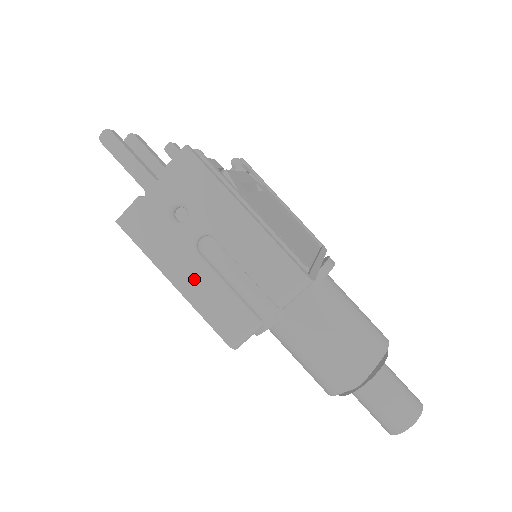
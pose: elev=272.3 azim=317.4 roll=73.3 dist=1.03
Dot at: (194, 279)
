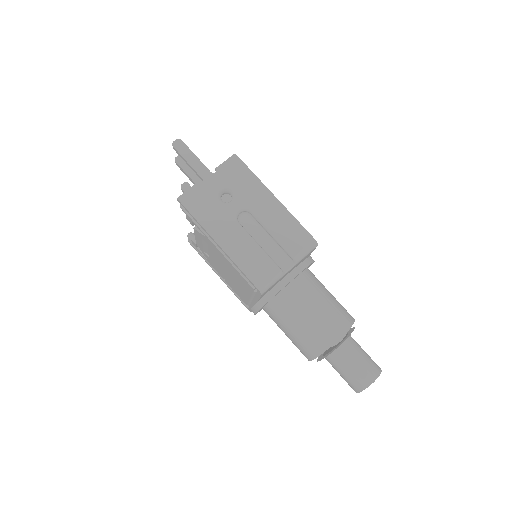
Dot at: (234, 240)
